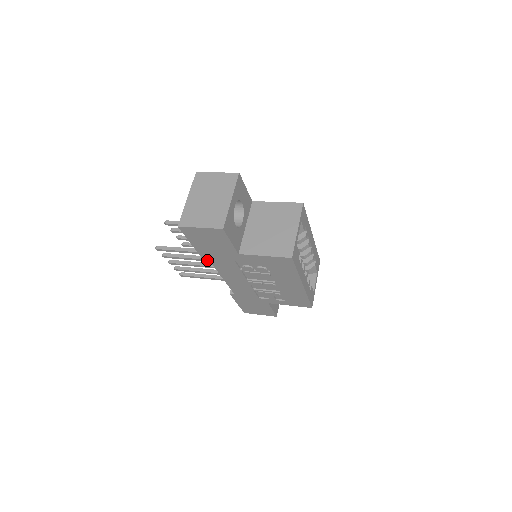
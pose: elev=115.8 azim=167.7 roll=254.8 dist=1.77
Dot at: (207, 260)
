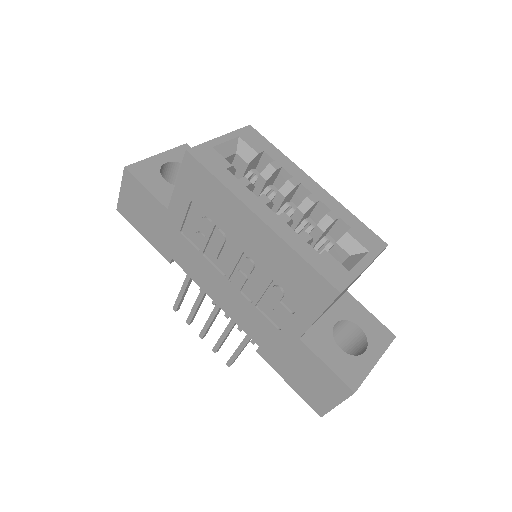
Dot at: occluded
